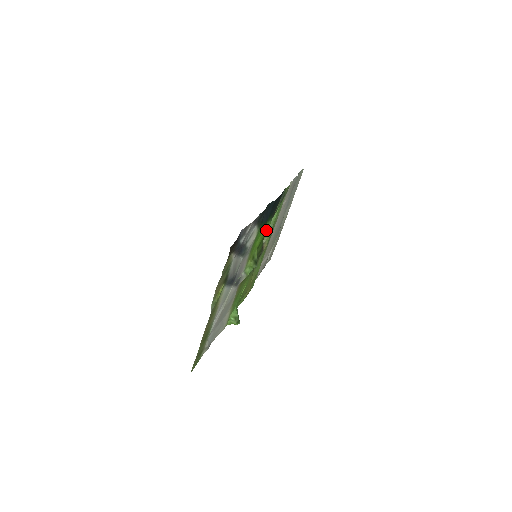
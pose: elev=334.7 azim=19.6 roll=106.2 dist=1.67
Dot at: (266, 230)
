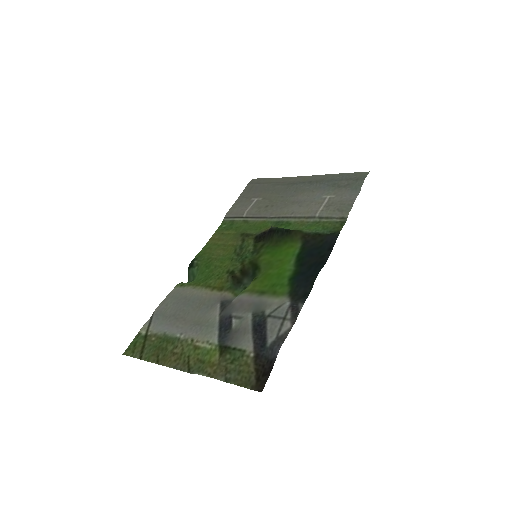
Dot at: (288, 255)
